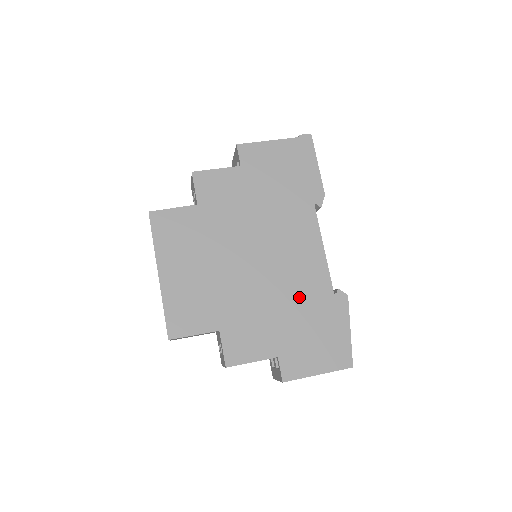
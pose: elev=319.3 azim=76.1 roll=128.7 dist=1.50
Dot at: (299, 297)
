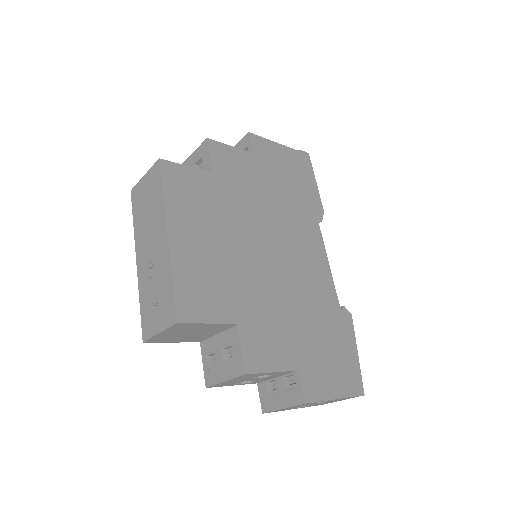
Dot at: (312, 305)
